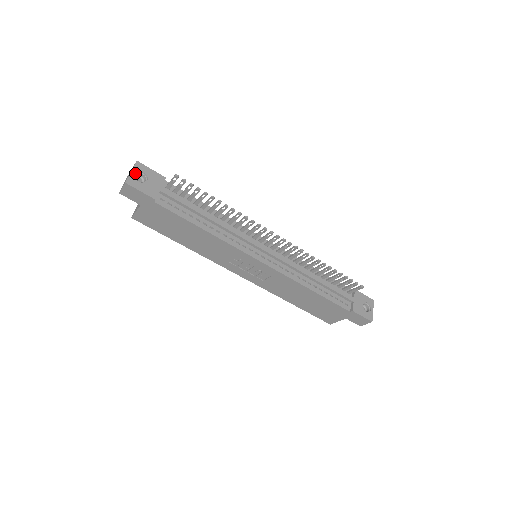
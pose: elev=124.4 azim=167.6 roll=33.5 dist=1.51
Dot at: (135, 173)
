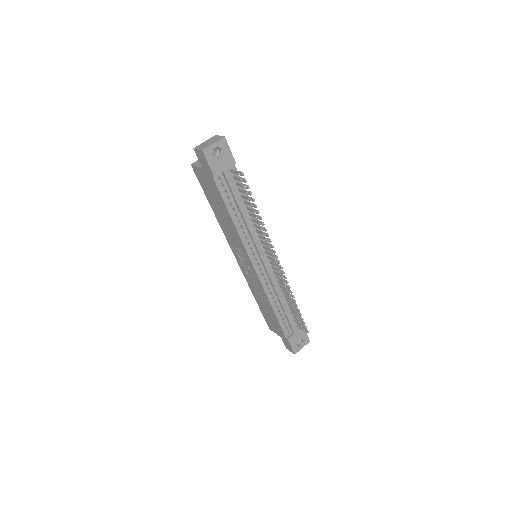
Dot at: (216, 146)
